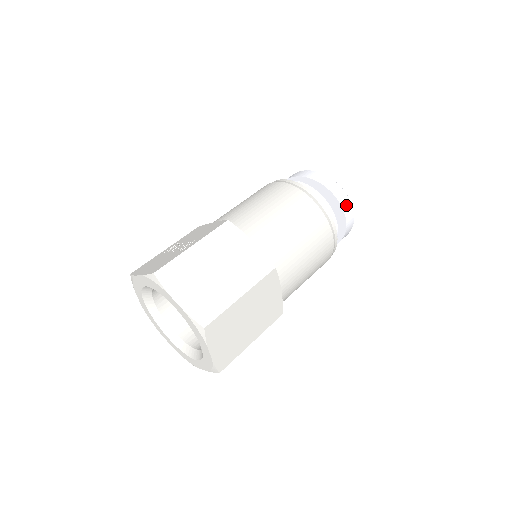
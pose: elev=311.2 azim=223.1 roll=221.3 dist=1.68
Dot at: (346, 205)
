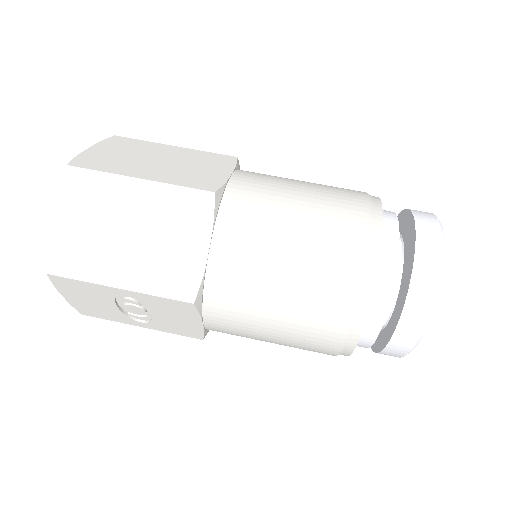
Dot at: (428, 246)
